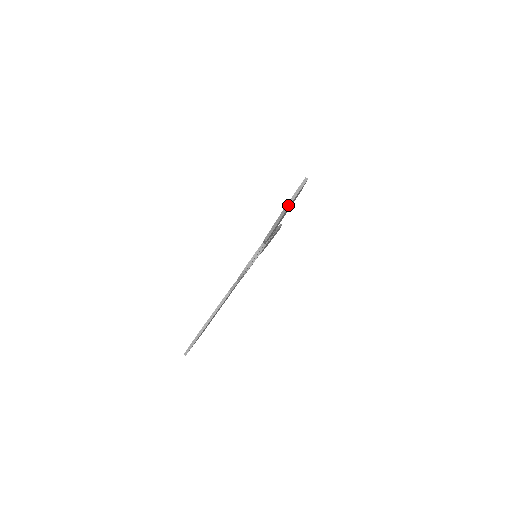
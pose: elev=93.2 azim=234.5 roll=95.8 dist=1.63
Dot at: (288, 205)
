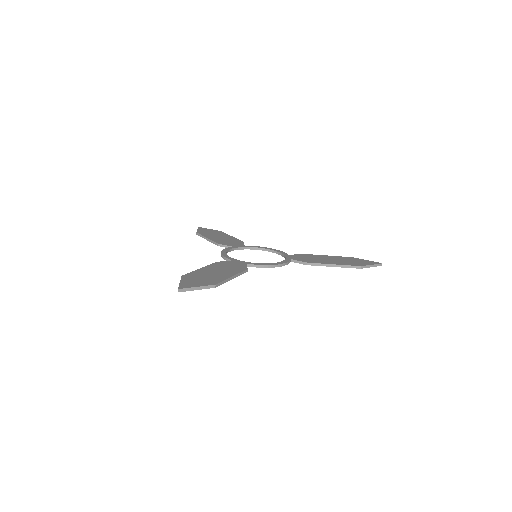
Dot at: (363, 267)
